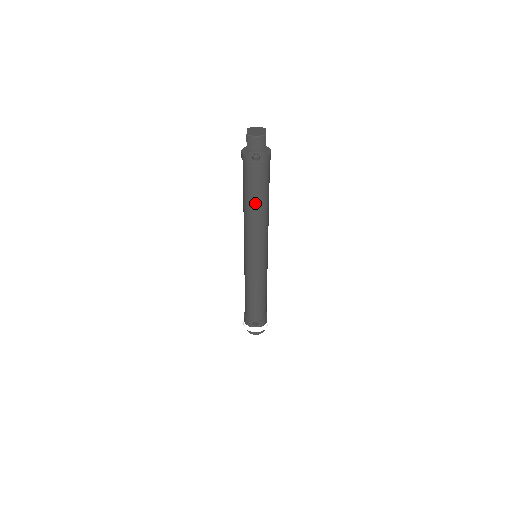
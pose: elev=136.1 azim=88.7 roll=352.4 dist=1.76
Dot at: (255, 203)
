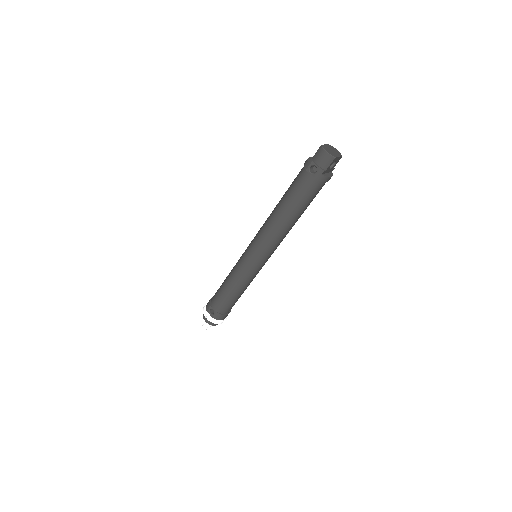
Dot at: (285, 207)
